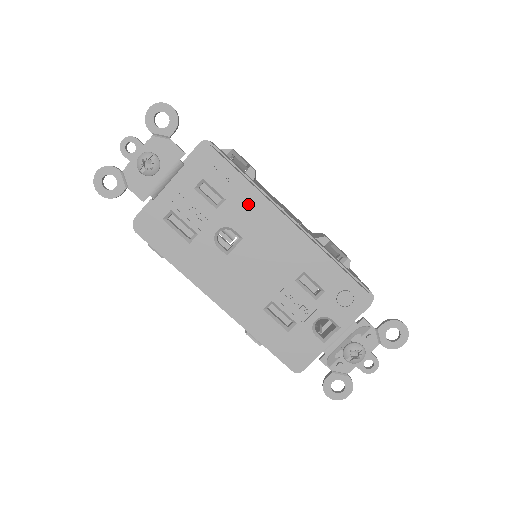
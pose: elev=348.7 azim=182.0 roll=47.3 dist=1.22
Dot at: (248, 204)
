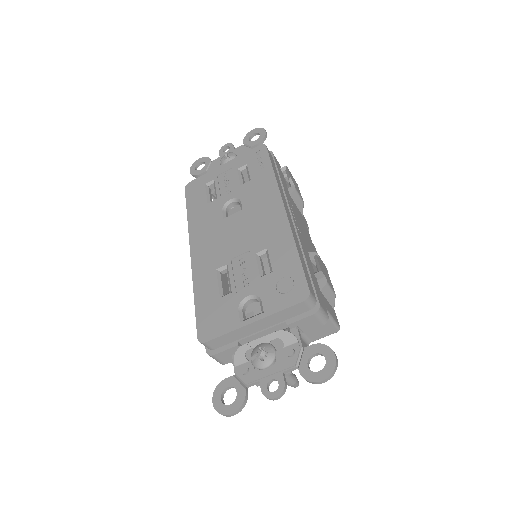
Dot at: (263, 186)
